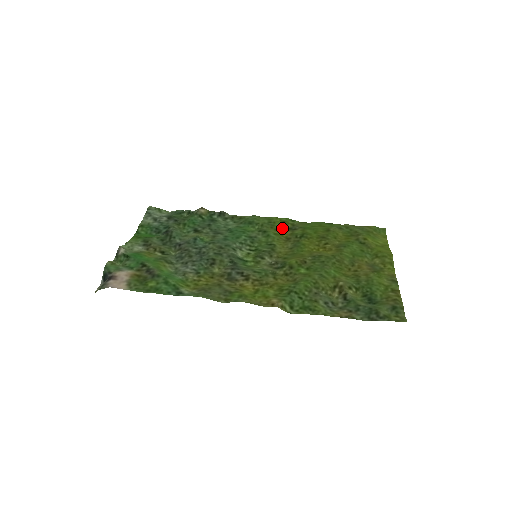
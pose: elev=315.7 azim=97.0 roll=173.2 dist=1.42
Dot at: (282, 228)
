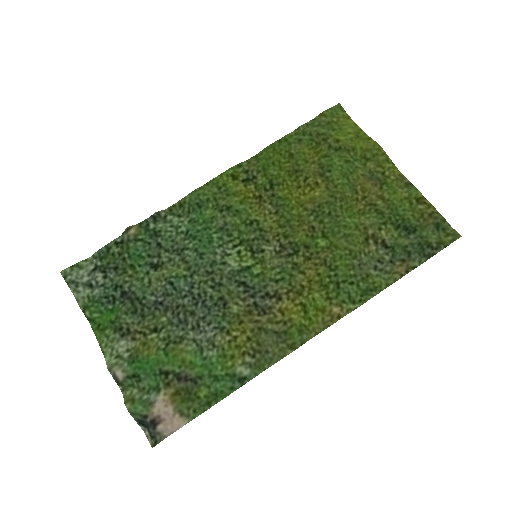
Dot at: (238, 186)
